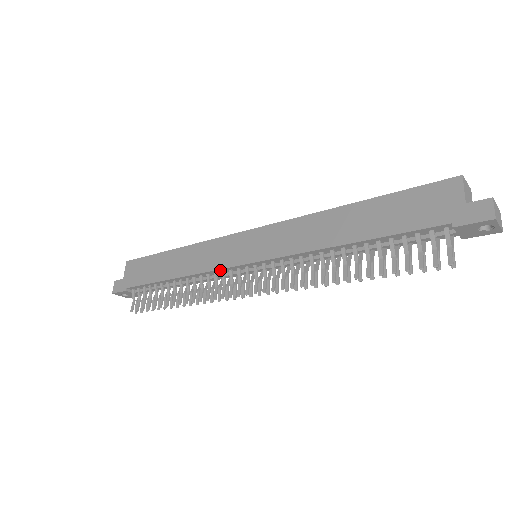
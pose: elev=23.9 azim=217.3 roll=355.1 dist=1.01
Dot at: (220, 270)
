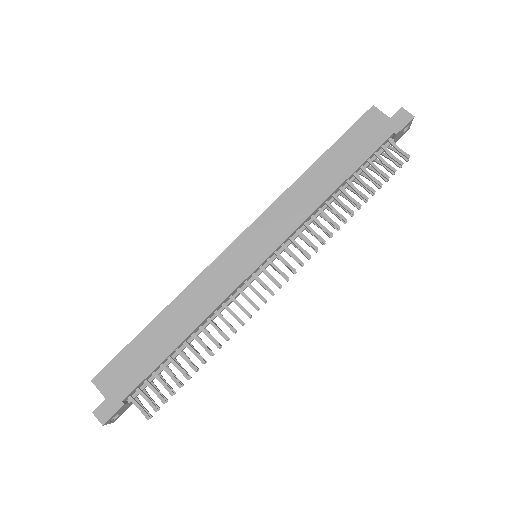
Dot at: (236, 288)
